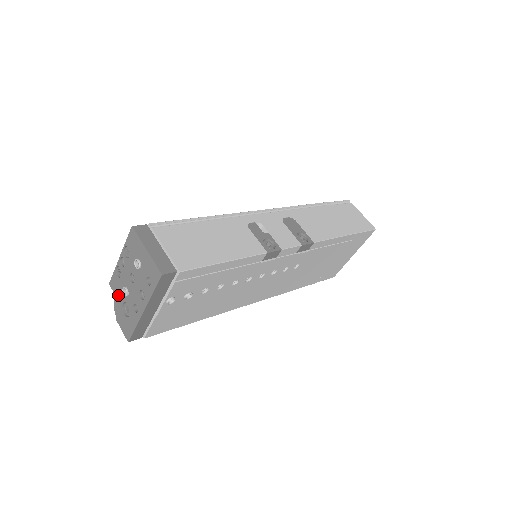
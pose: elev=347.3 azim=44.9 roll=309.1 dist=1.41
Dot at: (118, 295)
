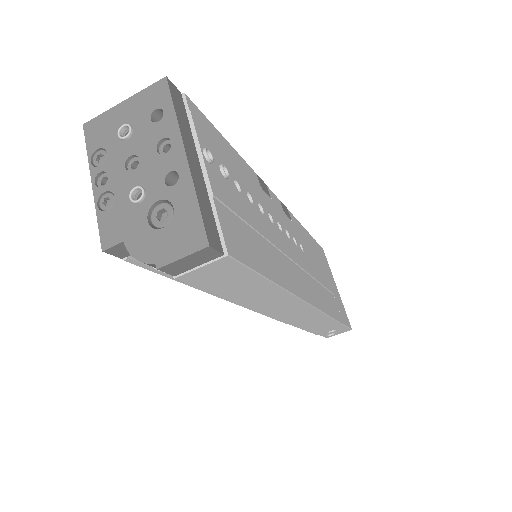
Dot at: (130, 228)
